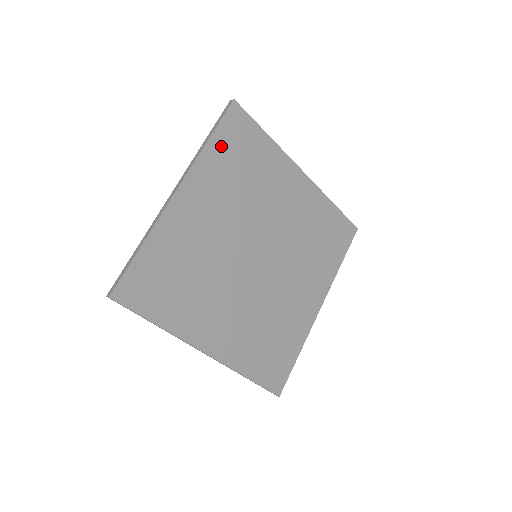
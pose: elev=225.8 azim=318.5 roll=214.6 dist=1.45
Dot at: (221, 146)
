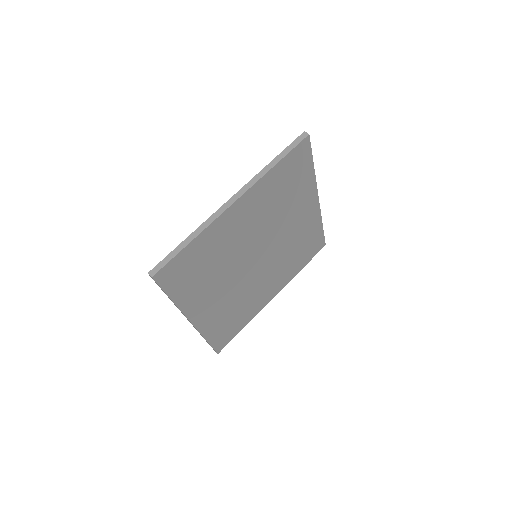
Dot at: (281, 171)
